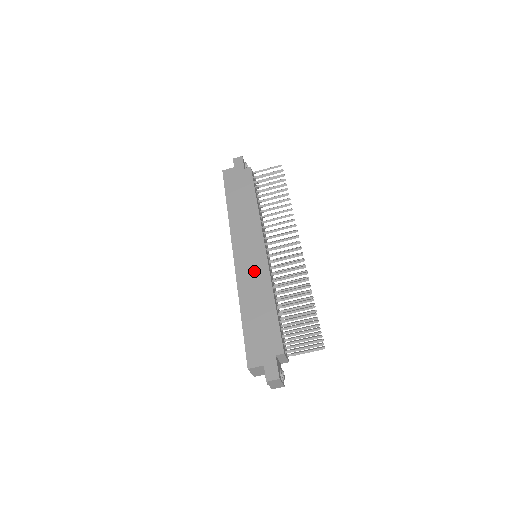
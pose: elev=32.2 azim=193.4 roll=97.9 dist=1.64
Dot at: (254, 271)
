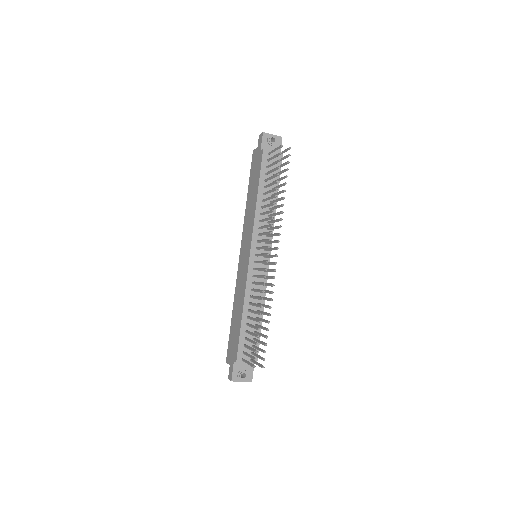
Dot at: (242, 277)
